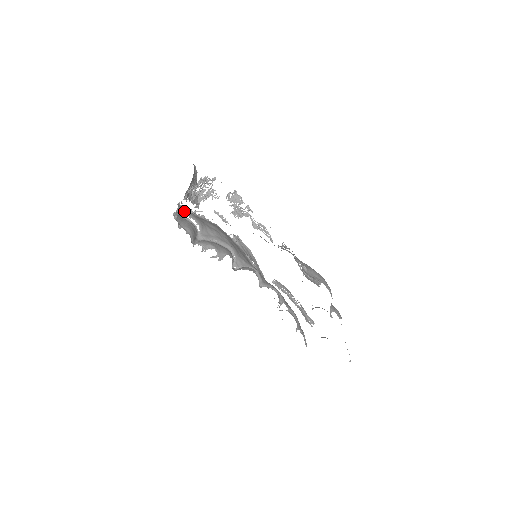
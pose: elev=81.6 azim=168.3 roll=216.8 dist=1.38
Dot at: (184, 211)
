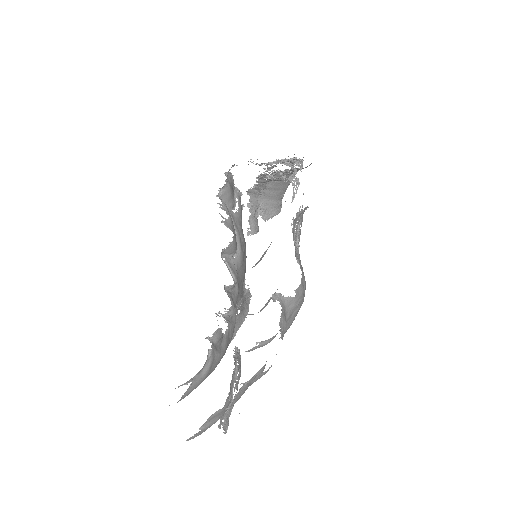
Dot at: (239, 197)
